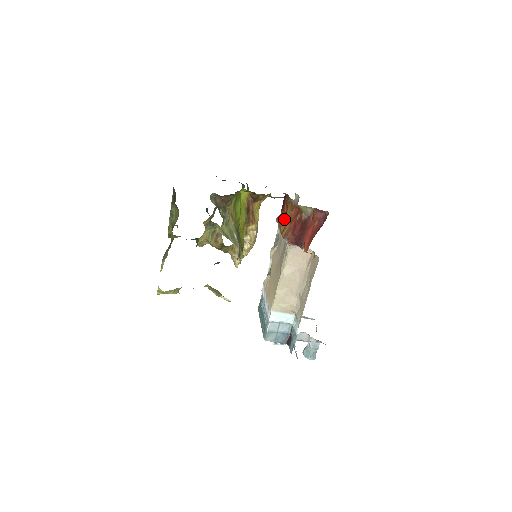
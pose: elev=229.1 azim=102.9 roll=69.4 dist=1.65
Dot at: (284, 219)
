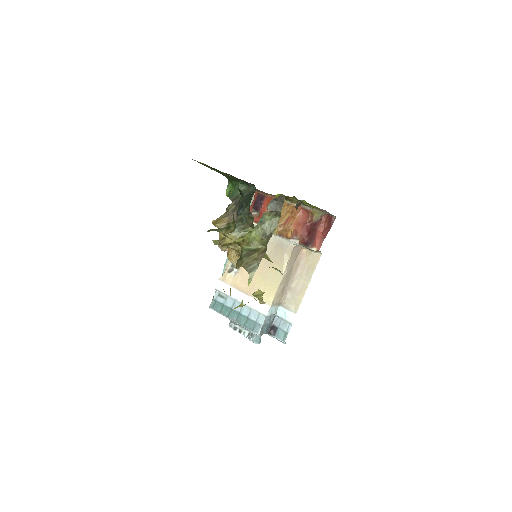
Dot at: (280, 220)
